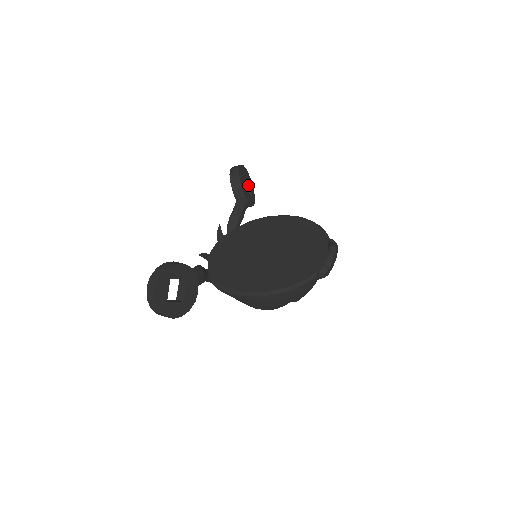
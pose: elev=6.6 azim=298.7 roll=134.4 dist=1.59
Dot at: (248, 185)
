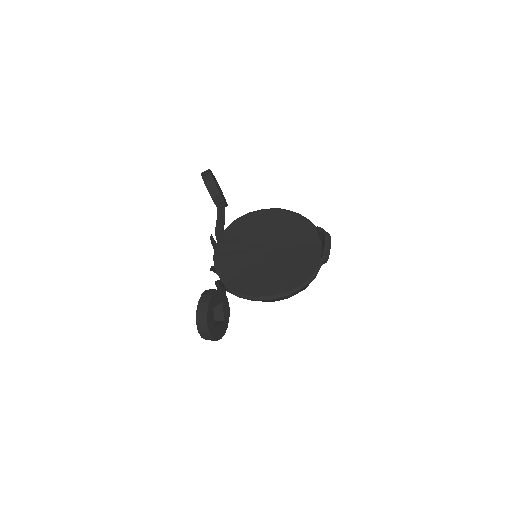
Dot at: occluded
